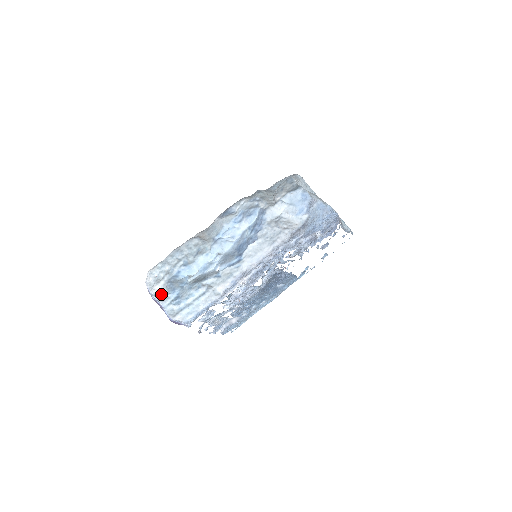
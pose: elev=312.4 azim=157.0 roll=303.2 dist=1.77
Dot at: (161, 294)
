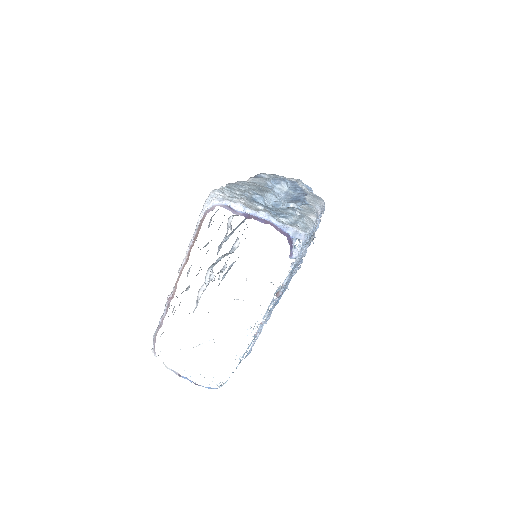
Dot at: (255, 208)
